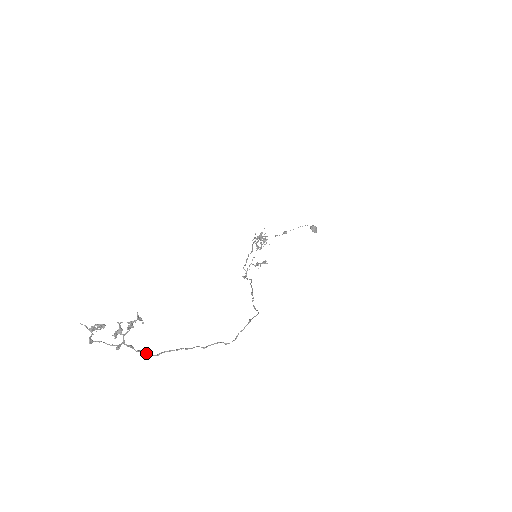
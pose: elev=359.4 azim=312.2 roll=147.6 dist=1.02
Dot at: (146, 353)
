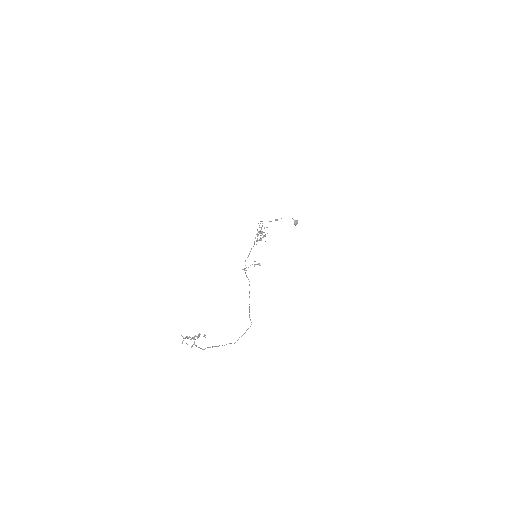
Dot at: occluded
